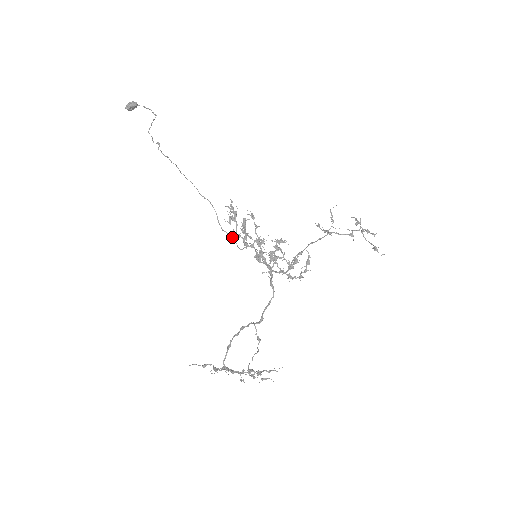
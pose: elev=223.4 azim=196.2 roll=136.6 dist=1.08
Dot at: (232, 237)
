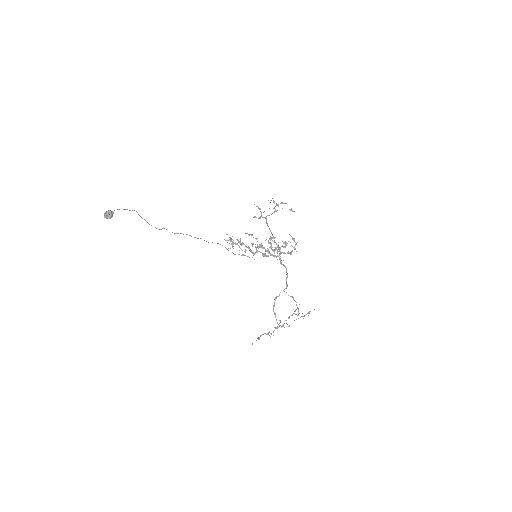
Dot at: (243, 254)
